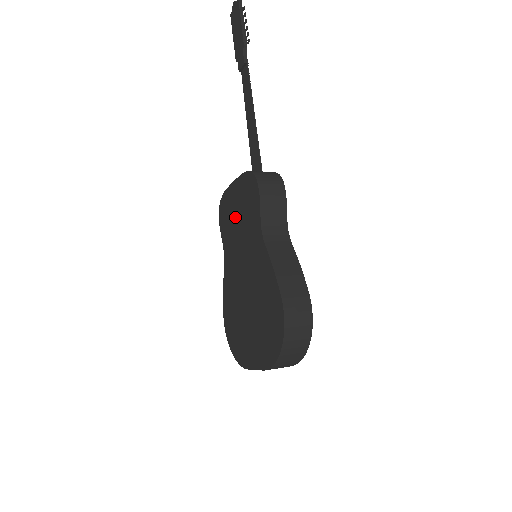
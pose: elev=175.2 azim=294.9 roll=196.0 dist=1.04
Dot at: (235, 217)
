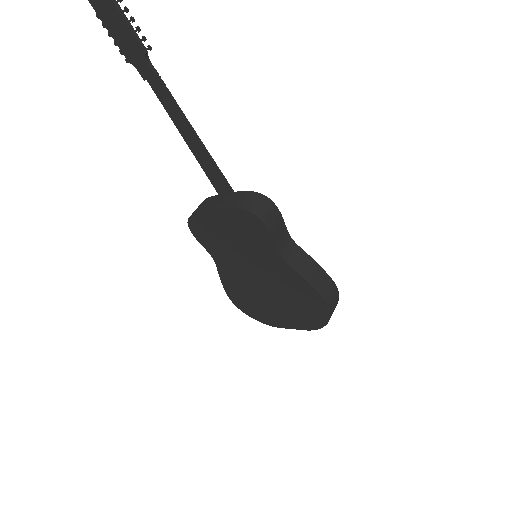
Dot at: (226, 237)
